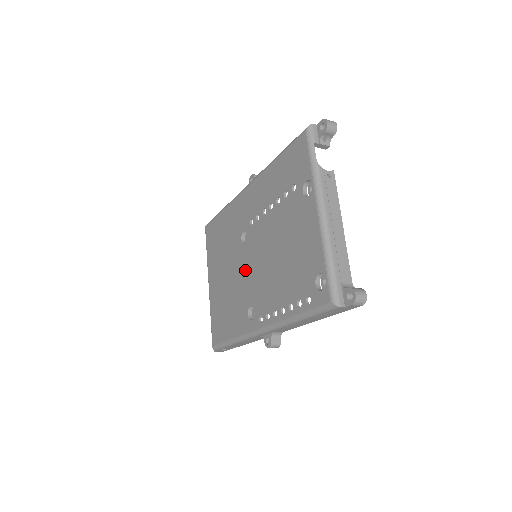
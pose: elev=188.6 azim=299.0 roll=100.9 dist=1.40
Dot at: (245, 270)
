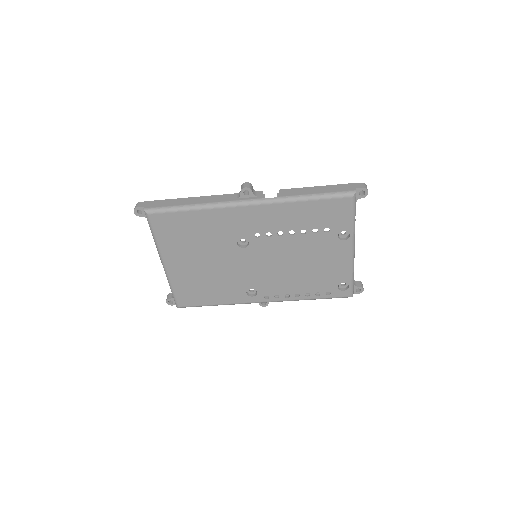
Dot at: (244, 266)
